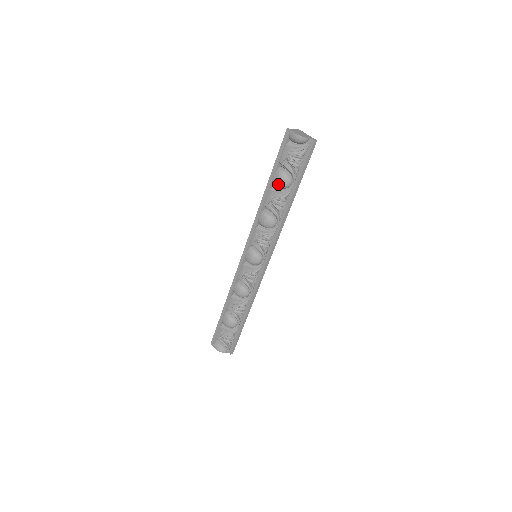
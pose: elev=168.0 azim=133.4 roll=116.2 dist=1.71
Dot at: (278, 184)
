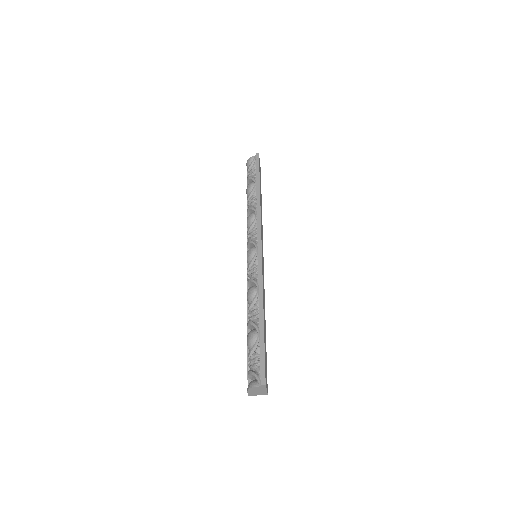
Dot at: (247, 193)
